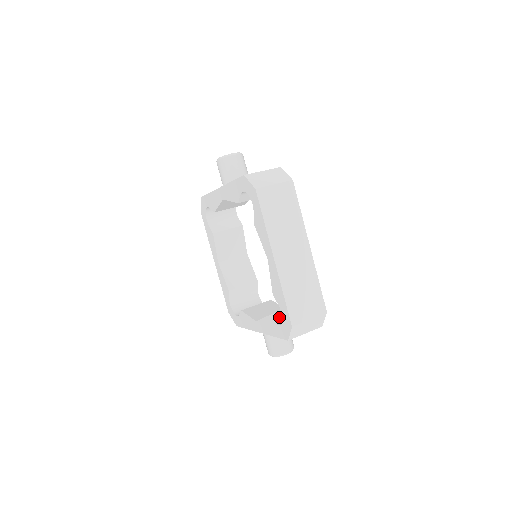
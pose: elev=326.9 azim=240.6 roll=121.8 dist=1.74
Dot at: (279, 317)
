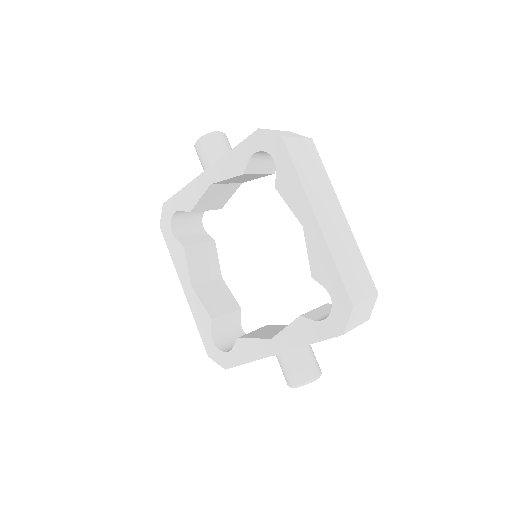
Dot at: (314, 315)
